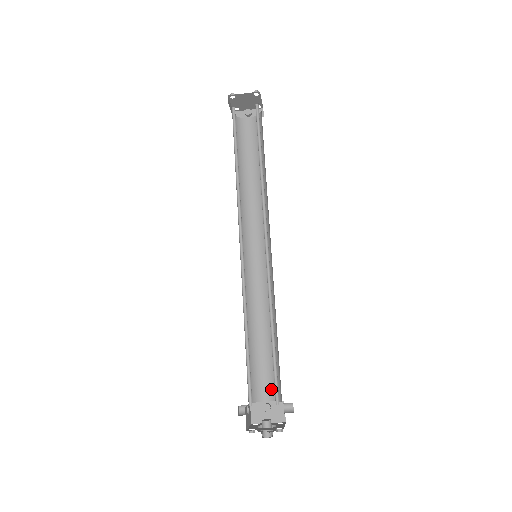
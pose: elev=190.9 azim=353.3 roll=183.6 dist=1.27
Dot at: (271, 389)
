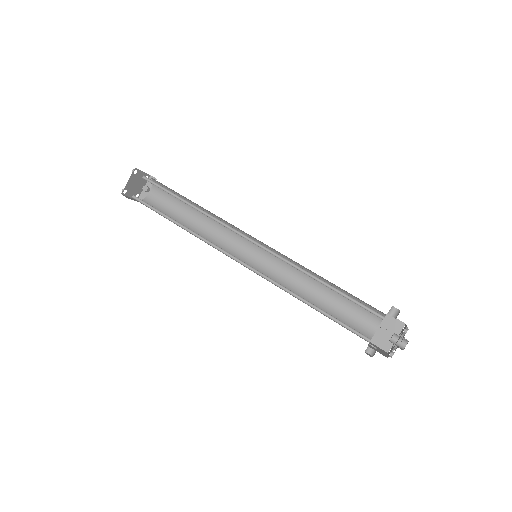
Dot at: (370, 317)
